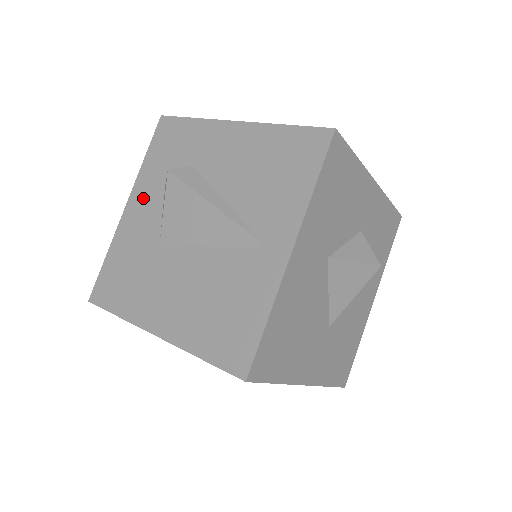
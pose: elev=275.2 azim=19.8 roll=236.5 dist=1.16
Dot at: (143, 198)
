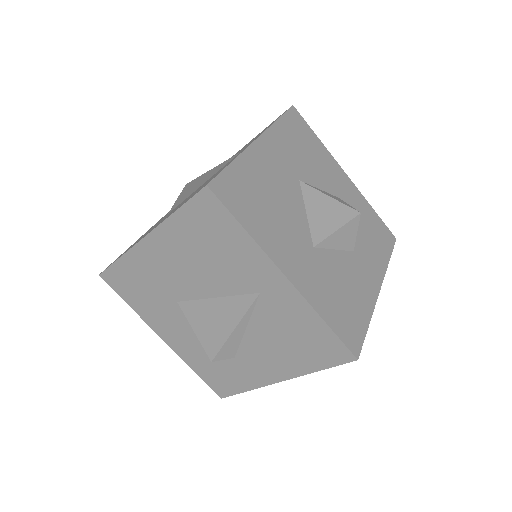
Dot at: occluded
